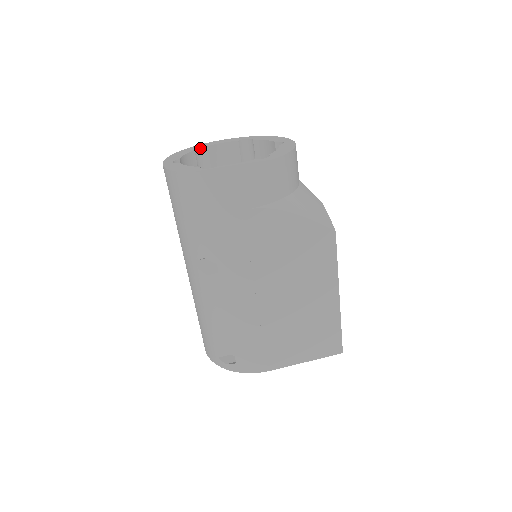
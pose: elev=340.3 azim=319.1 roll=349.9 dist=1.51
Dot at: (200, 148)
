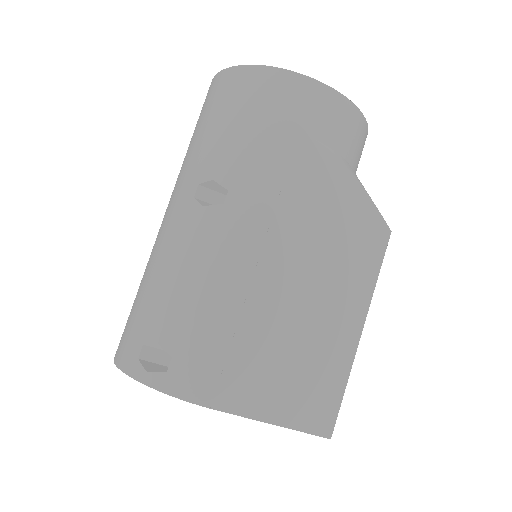
Dot at: occluded
